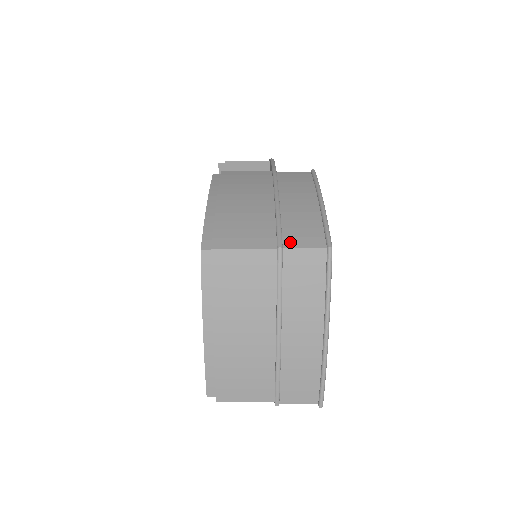
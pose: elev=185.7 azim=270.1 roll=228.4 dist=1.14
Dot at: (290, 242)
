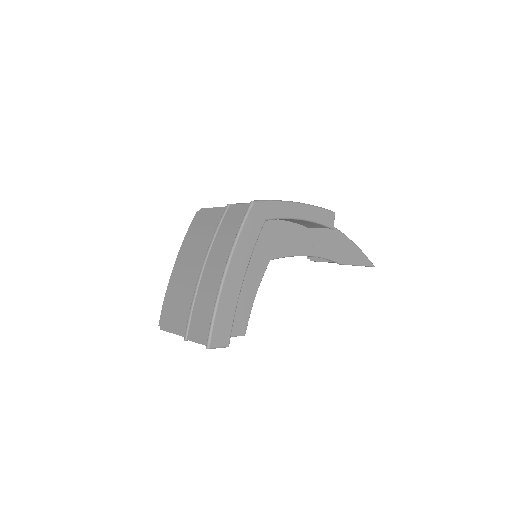
Dot at: occluded
